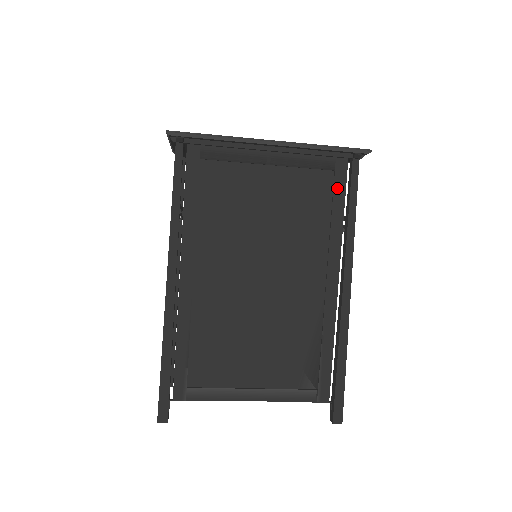
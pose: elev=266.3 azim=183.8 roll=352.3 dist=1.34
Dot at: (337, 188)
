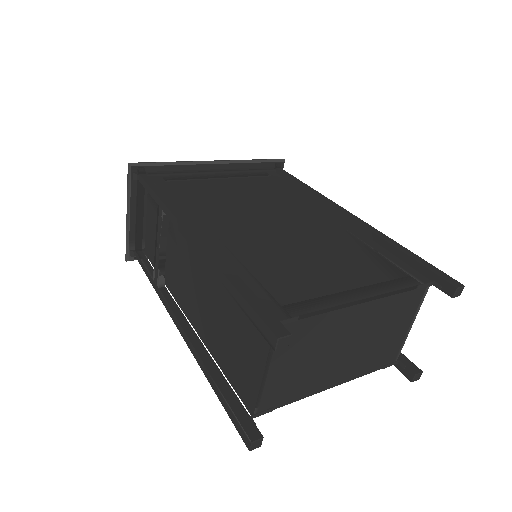
Dot at: (281, 181)
